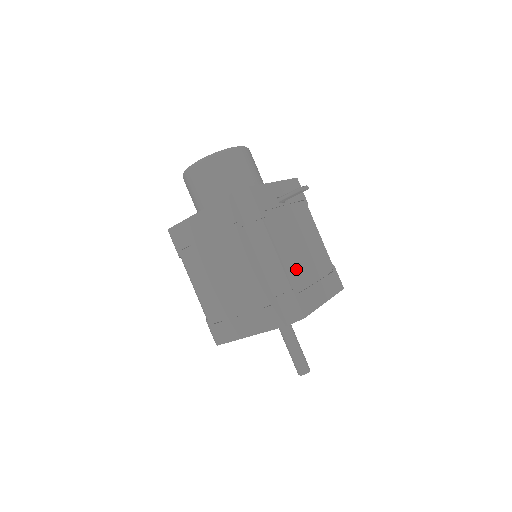
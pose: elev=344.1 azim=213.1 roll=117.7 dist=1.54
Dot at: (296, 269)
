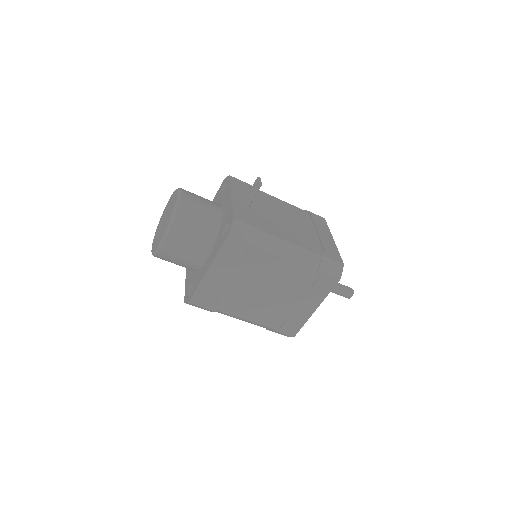
Dot at: (305, 239)
